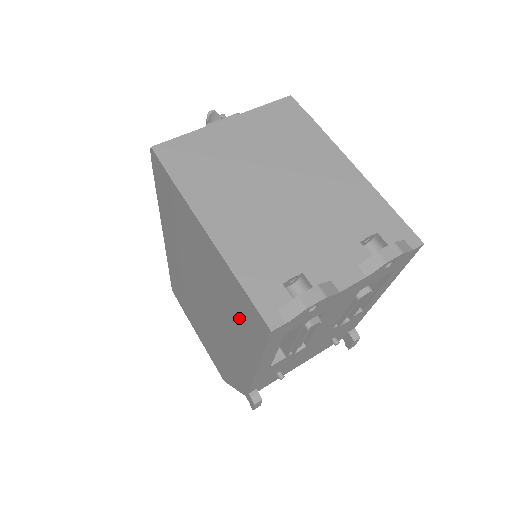
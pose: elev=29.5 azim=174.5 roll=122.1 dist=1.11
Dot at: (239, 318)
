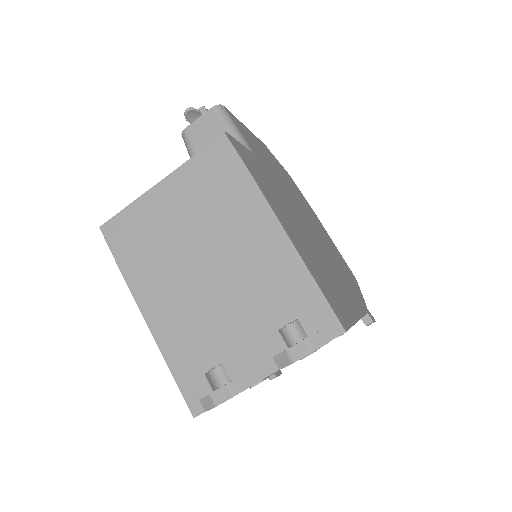
Dot at: occluded
